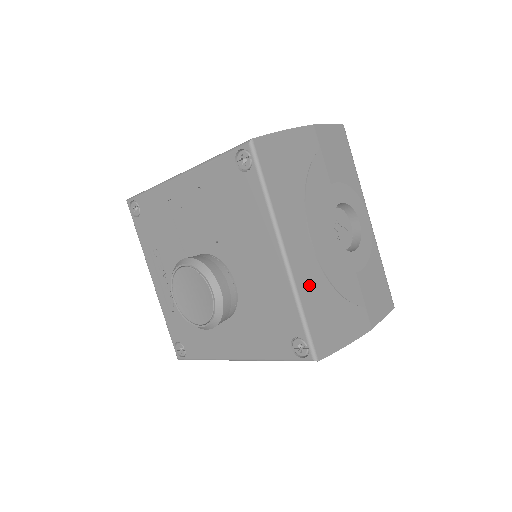
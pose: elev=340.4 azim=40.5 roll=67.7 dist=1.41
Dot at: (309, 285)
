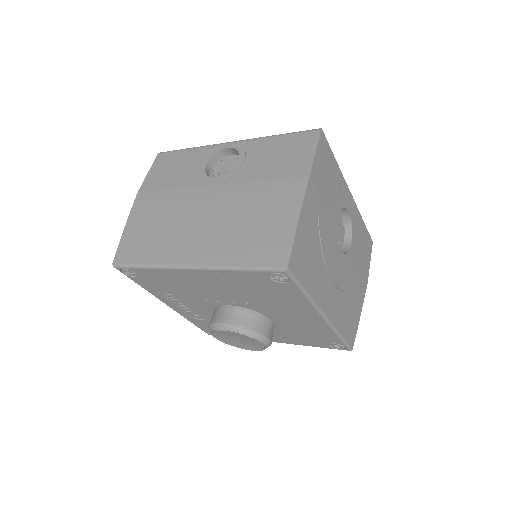
Dot at: (339, 314)
